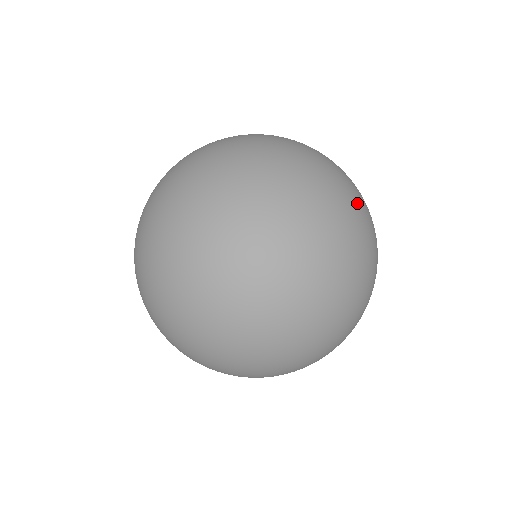
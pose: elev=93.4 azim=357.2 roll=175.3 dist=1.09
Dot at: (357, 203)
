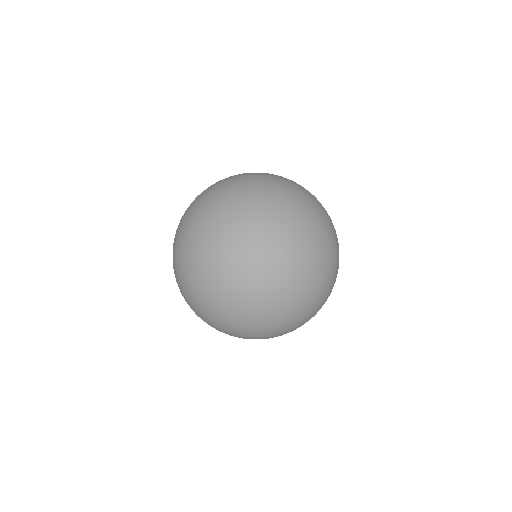
Dot at: (323, 207)
